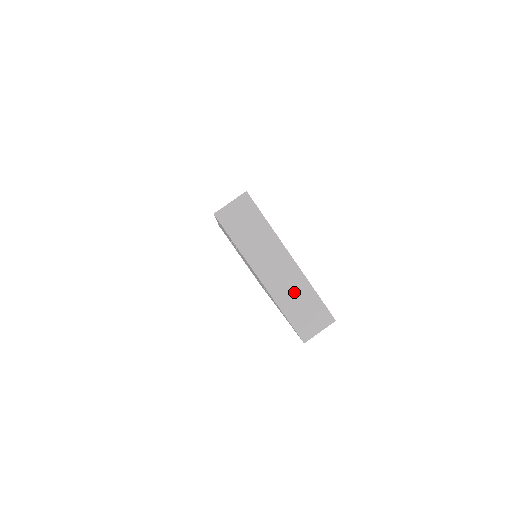
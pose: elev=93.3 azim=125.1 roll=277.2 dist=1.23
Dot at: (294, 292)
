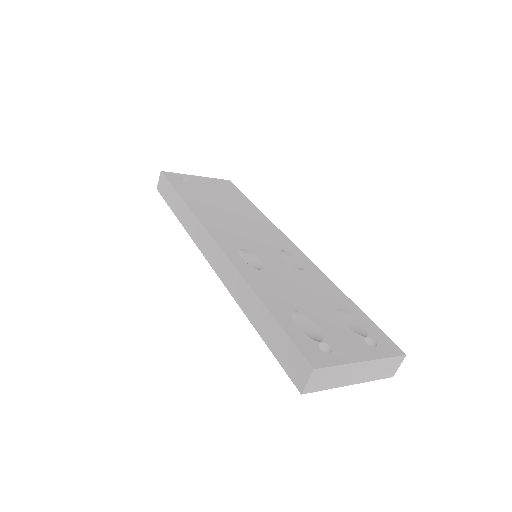
Dot at: (375, 370)
